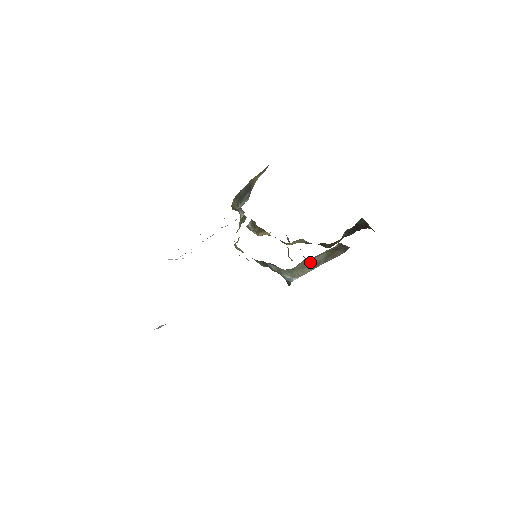
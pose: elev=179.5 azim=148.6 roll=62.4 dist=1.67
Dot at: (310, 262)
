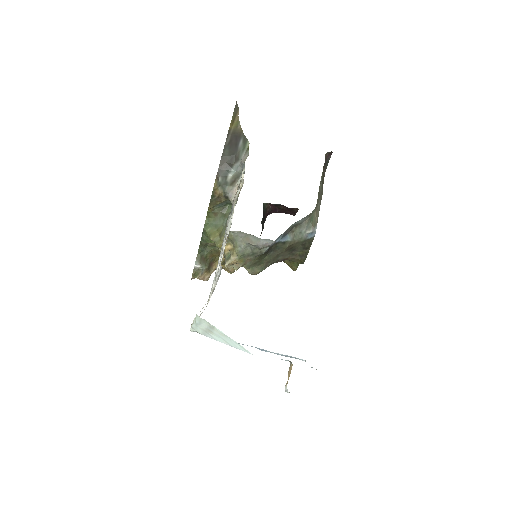
Dot at: (319, 193)
